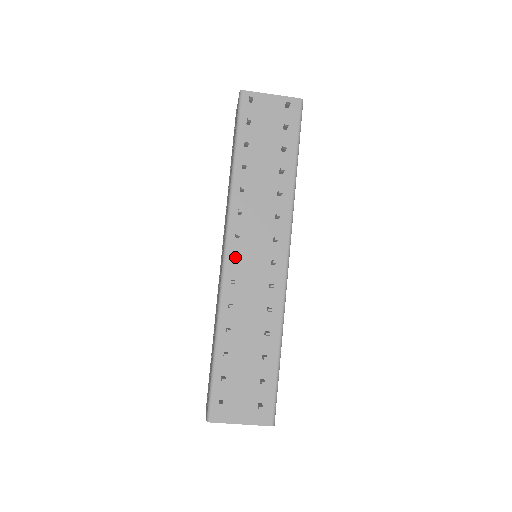
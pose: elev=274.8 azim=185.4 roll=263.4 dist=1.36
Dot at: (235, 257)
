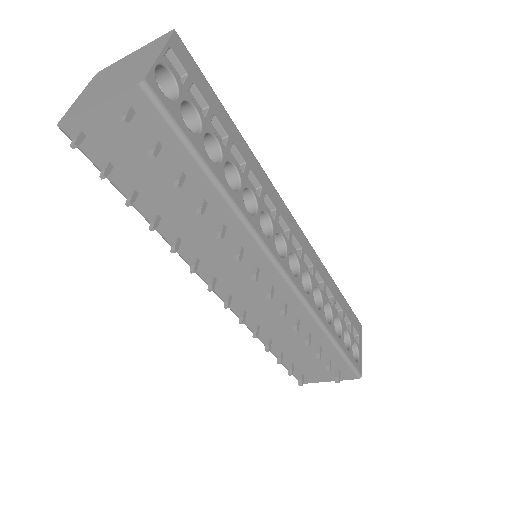
Dot at: (225, 307)
